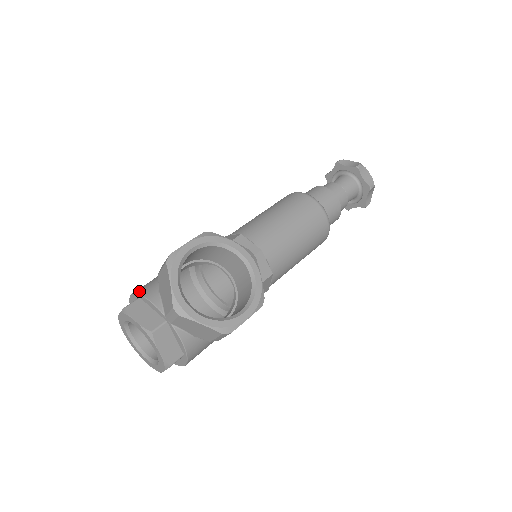
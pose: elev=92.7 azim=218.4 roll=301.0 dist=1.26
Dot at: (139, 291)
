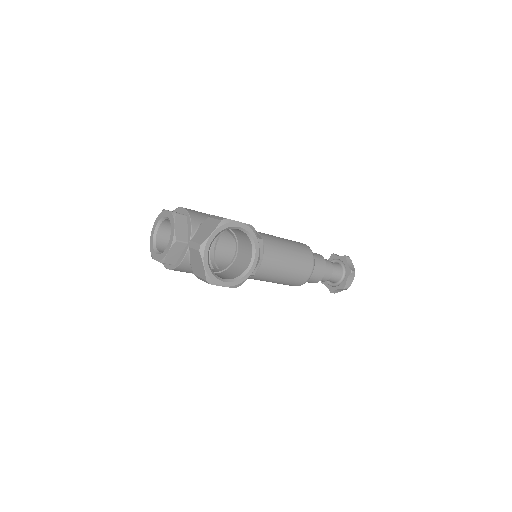
Dot at: (190, 212)
